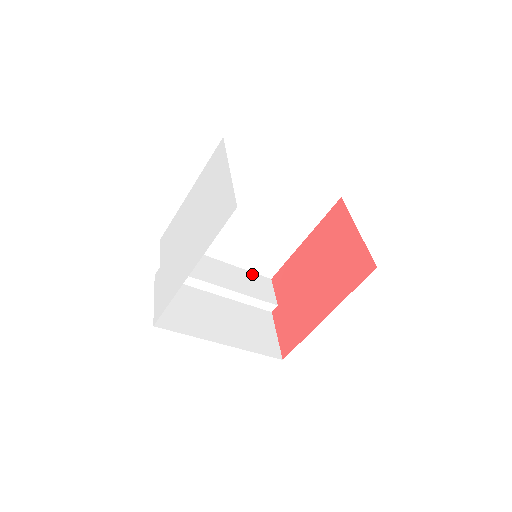
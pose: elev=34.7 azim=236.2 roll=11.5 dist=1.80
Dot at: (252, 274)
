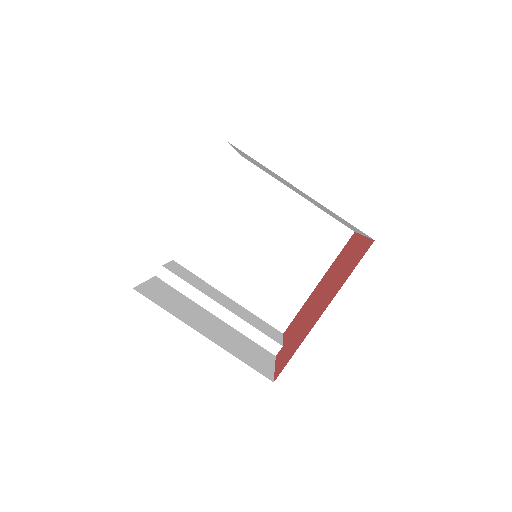
Dot at: (261, 320)
